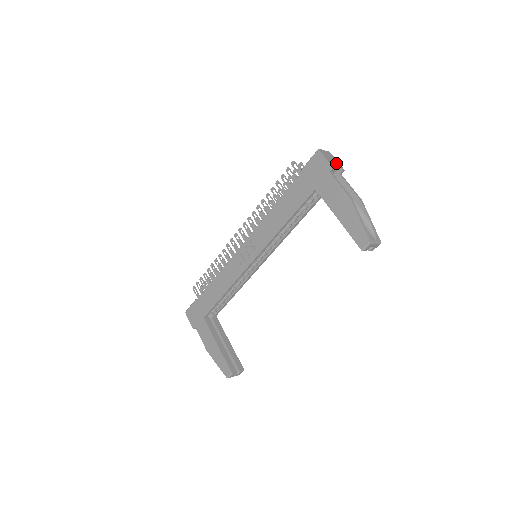
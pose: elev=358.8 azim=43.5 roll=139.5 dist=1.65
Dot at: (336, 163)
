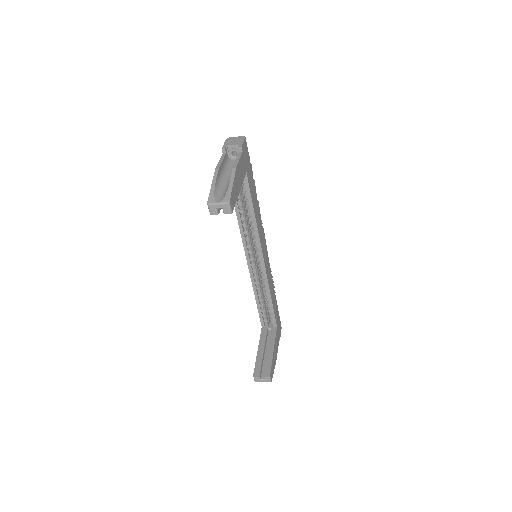
Dot at: (237, 143)
